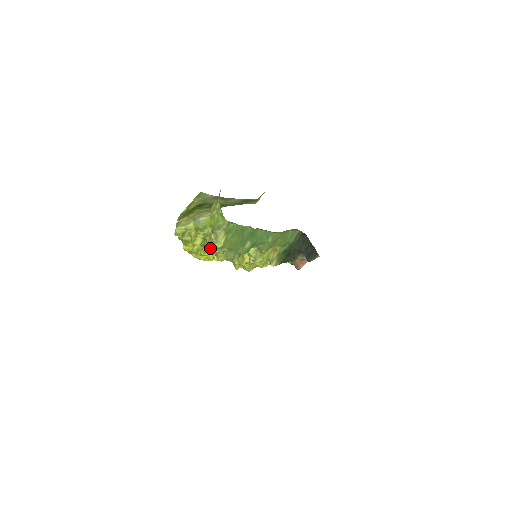
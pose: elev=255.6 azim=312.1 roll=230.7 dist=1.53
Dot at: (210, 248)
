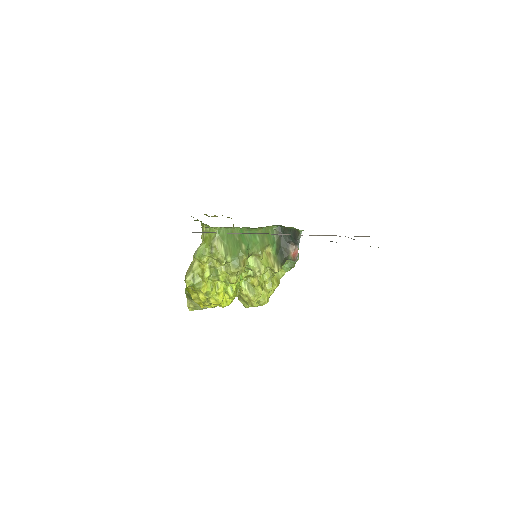
Dot at: (219, 273)
